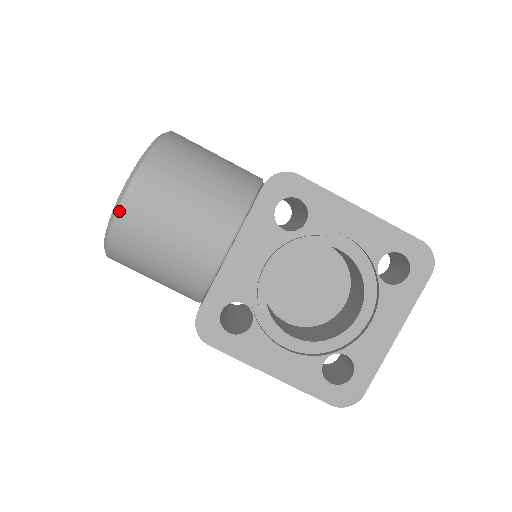
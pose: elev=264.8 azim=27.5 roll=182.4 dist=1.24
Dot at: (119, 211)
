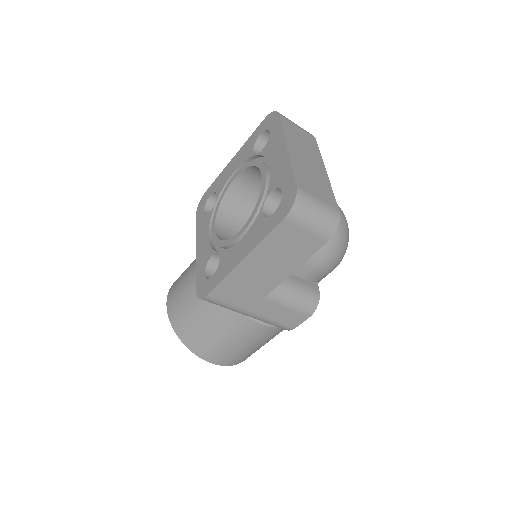
Dot at: (168, 311)
